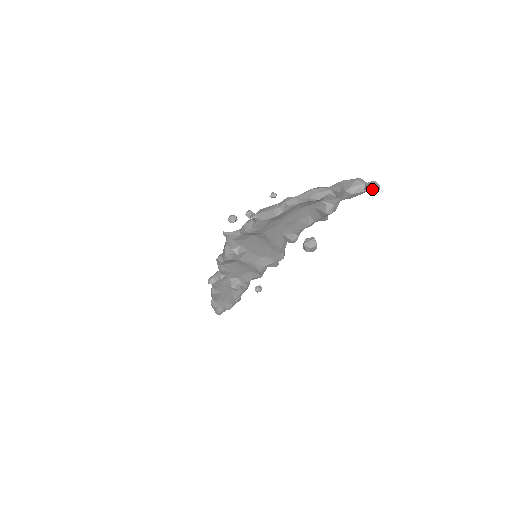
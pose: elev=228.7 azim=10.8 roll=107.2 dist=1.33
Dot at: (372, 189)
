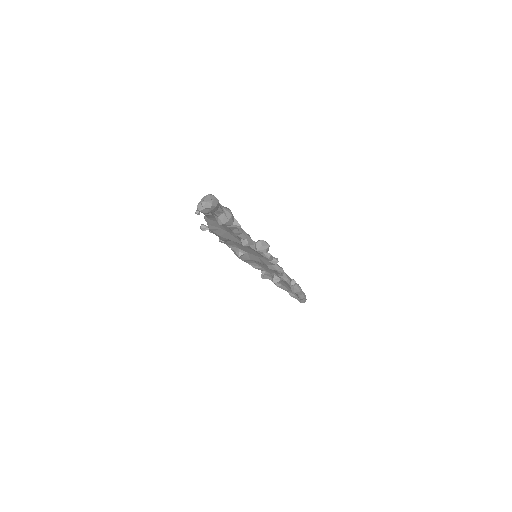
Dot at: (202, 206)
